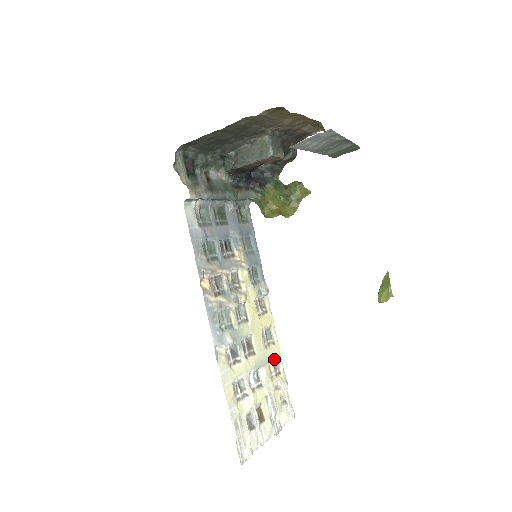
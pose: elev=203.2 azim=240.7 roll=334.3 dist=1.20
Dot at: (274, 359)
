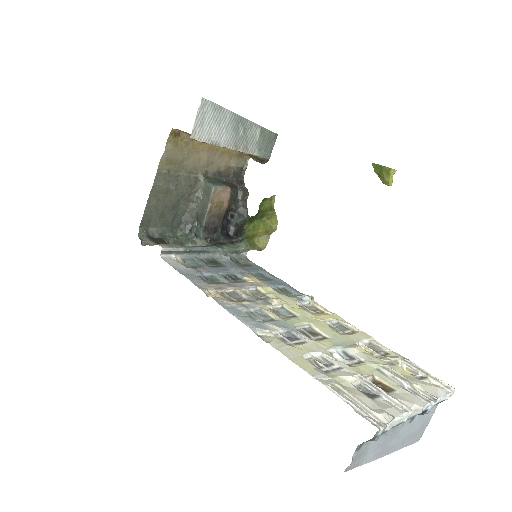
Dot at: (367, 345)
